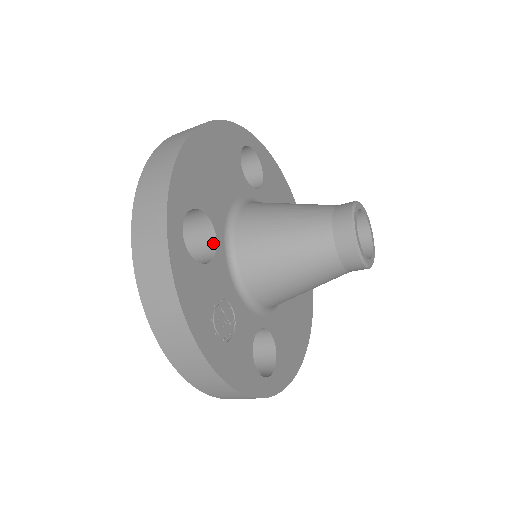
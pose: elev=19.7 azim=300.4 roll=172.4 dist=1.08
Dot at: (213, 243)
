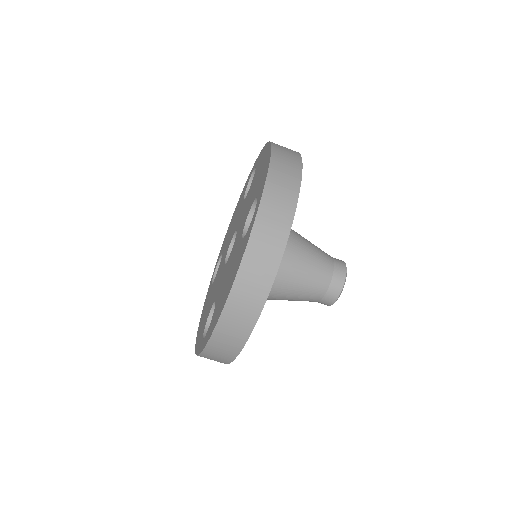
Dot at: occluded
